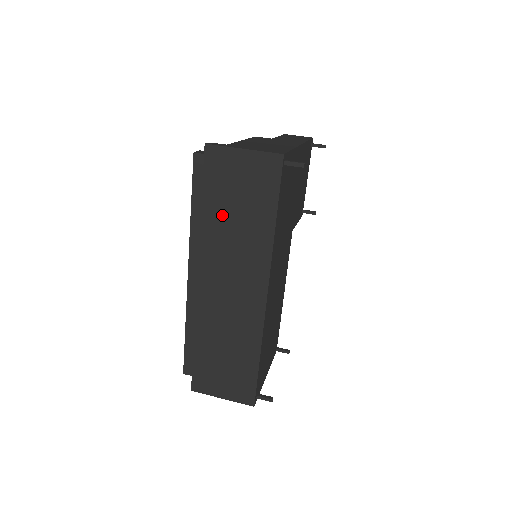
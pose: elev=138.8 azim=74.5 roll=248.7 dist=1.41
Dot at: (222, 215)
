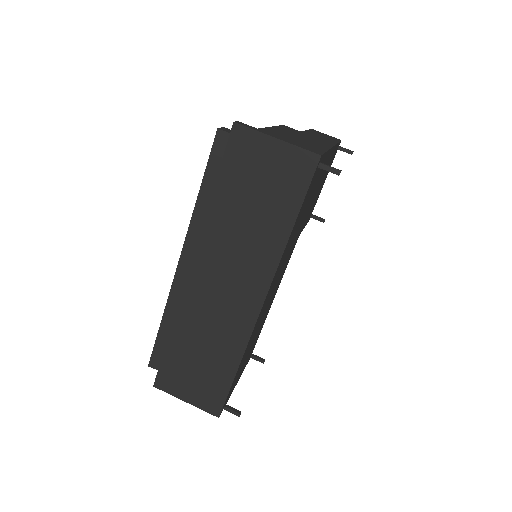
Dot at: (234, 206)
